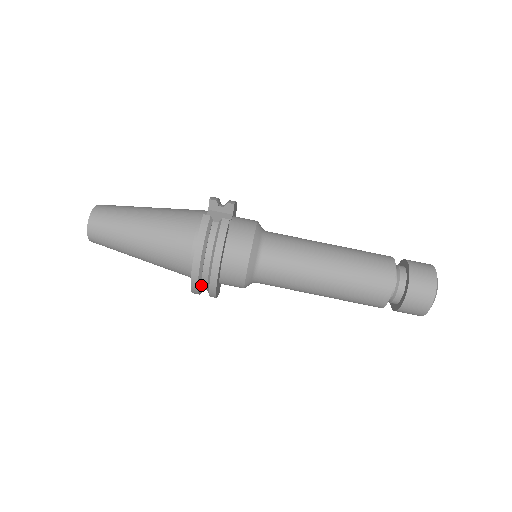
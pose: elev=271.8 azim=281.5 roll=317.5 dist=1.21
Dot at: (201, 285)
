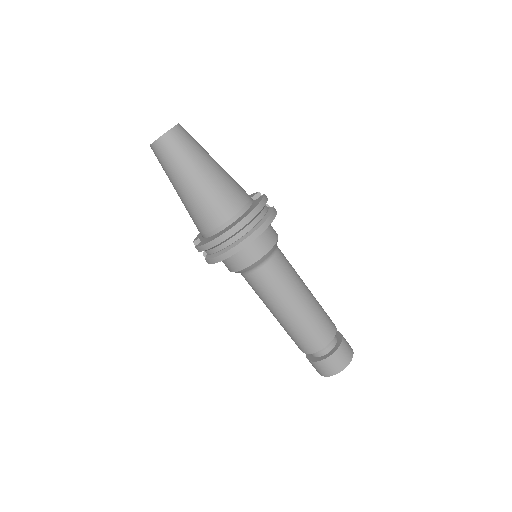
Dot at: (228, 239)
